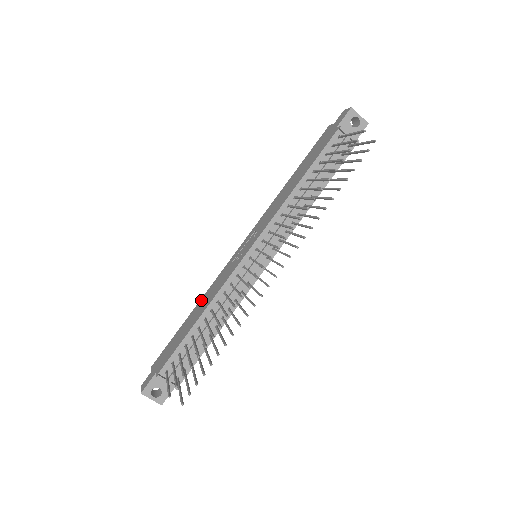
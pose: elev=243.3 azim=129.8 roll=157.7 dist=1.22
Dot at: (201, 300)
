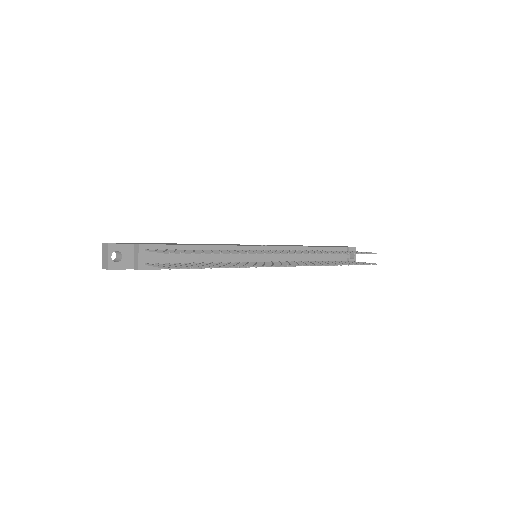
Dot at: occluded
